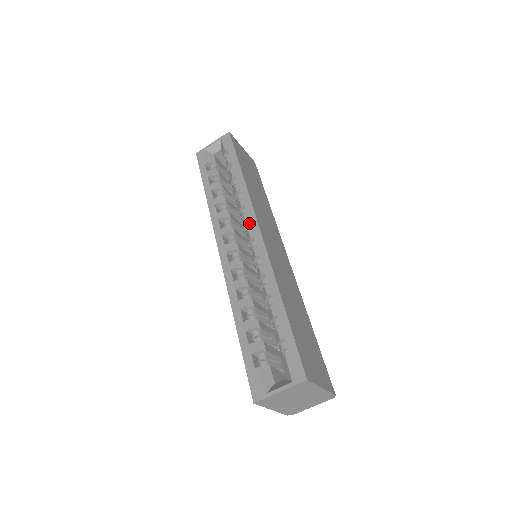
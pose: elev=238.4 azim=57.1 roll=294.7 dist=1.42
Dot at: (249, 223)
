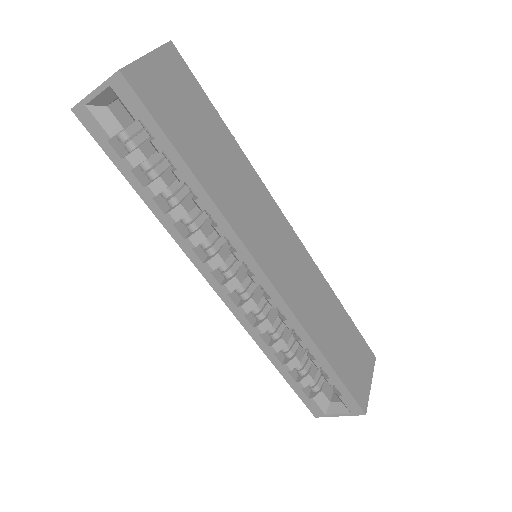
Dot at: (243, 257)
